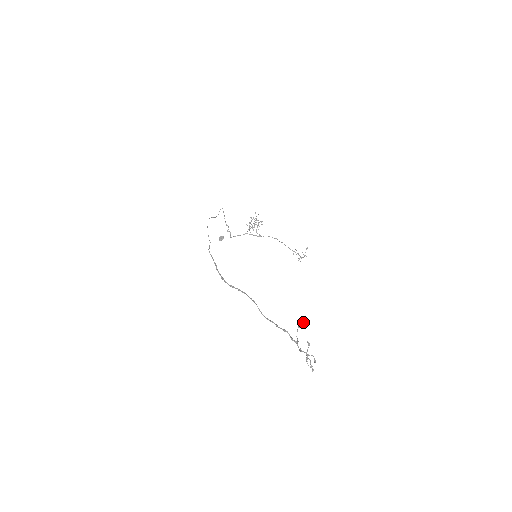
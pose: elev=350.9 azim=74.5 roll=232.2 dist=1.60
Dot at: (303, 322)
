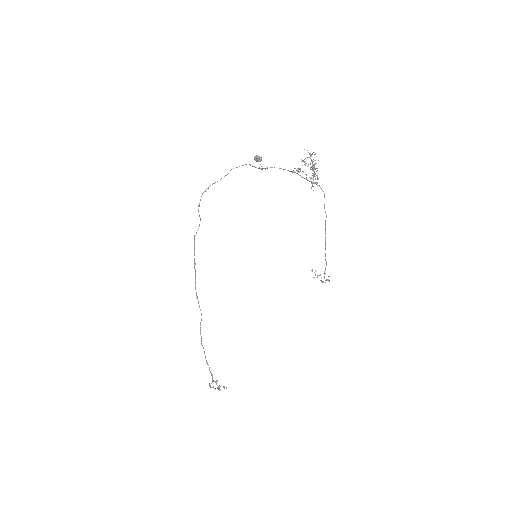
Dot at: occluded
